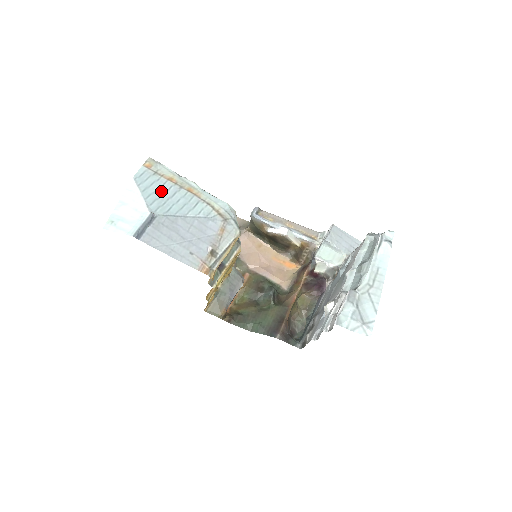
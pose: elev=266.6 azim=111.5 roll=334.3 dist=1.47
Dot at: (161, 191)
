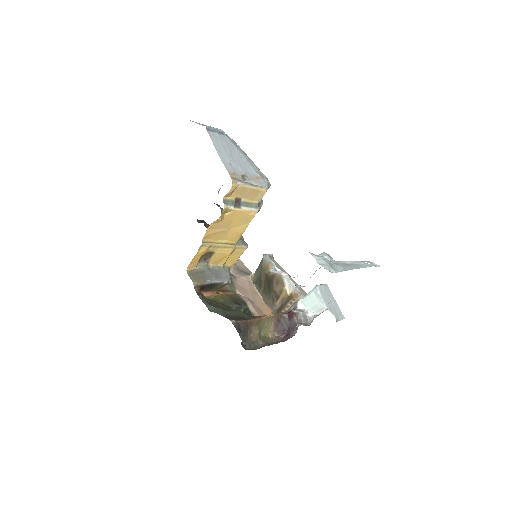
Dot at: (233, 142)
